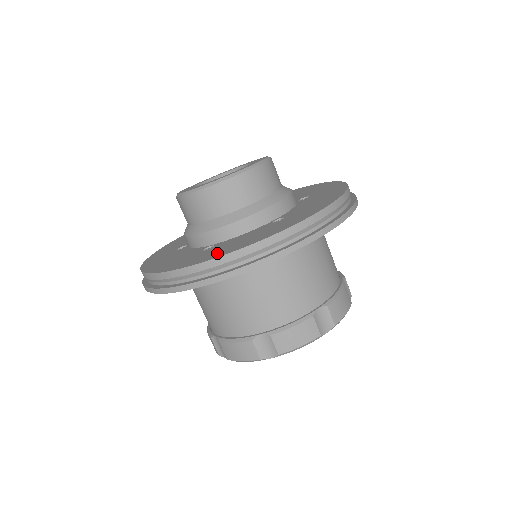
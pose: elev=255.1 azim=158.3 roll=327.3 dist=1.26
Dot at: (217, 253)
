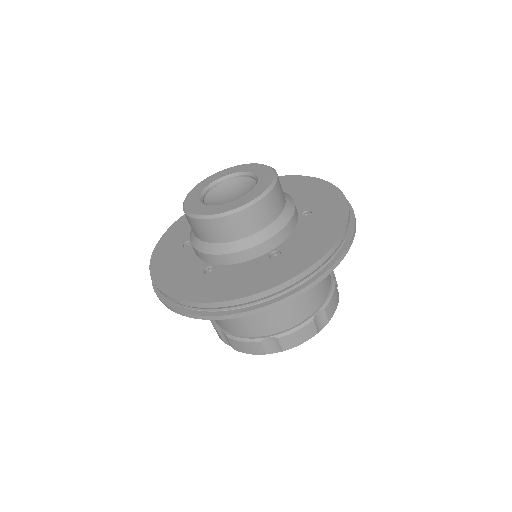
Dot at: (313, 251)
